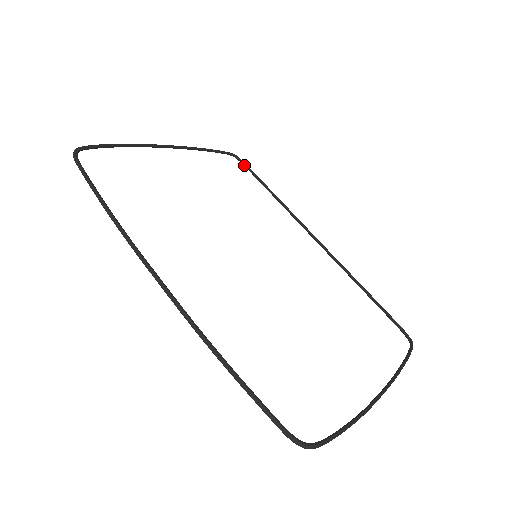
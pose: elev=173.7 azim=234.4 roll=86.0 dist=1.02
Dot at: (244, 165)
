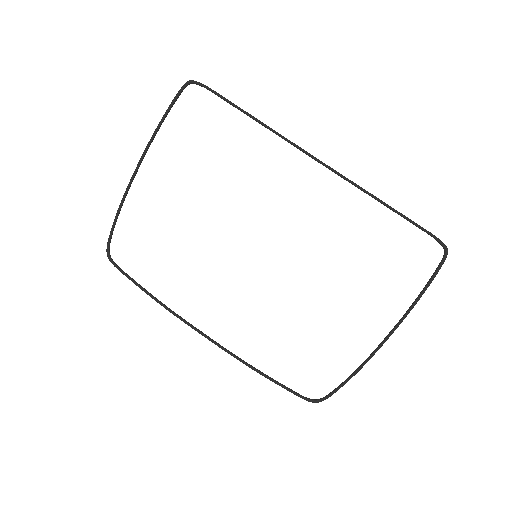
Dot at: occluded
